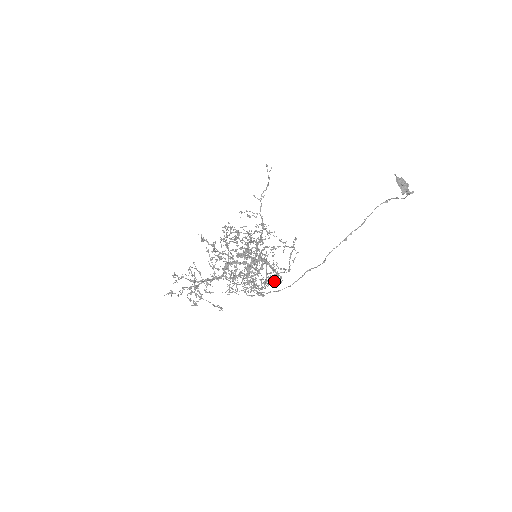
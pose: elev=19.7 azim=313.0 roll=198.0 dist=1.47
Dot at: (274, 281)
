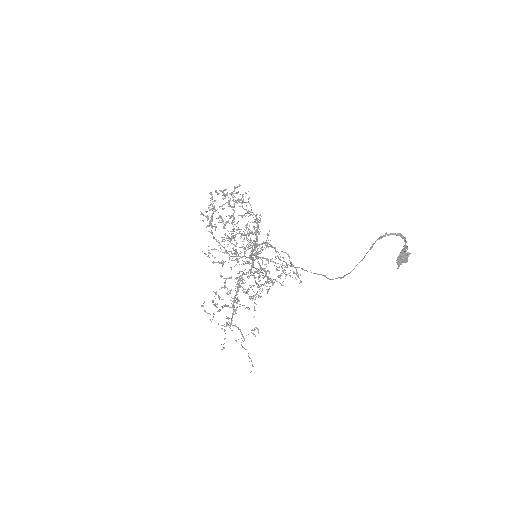
Dot at: occluded
